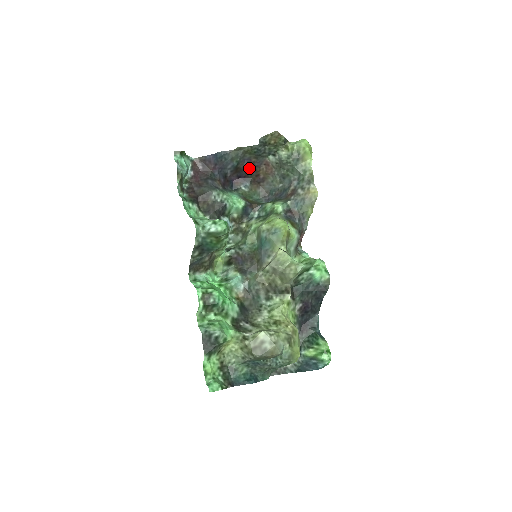
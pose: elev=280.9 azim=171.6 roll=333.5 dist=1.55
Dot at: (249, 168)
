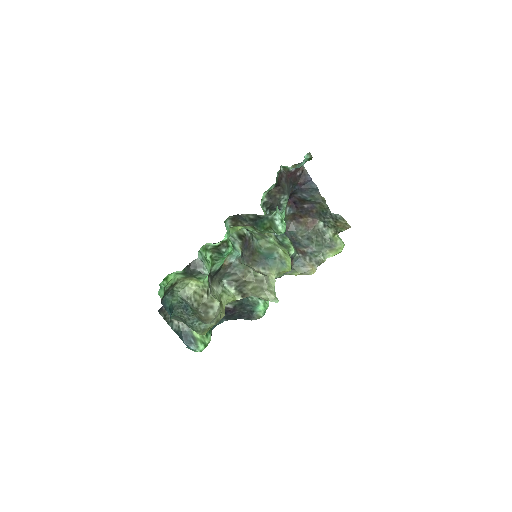
Dot at: (306, 209)
